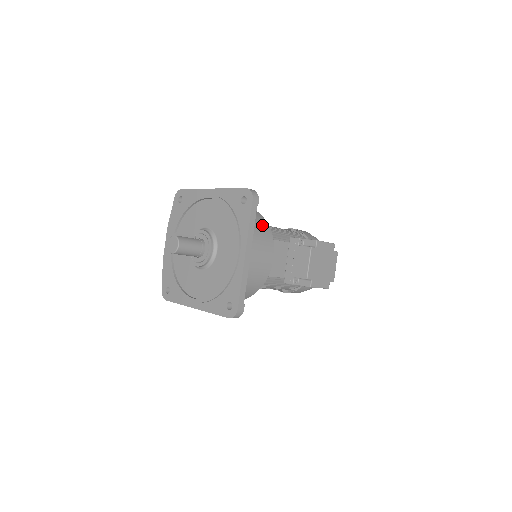
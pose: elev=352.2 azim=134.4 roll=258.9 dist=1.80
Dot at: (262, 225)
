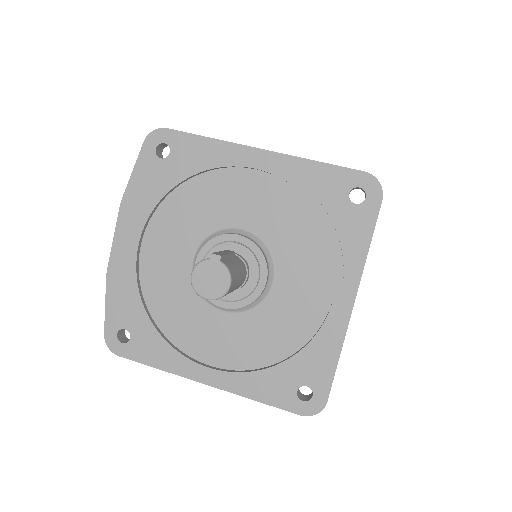
Dot at: occluded
